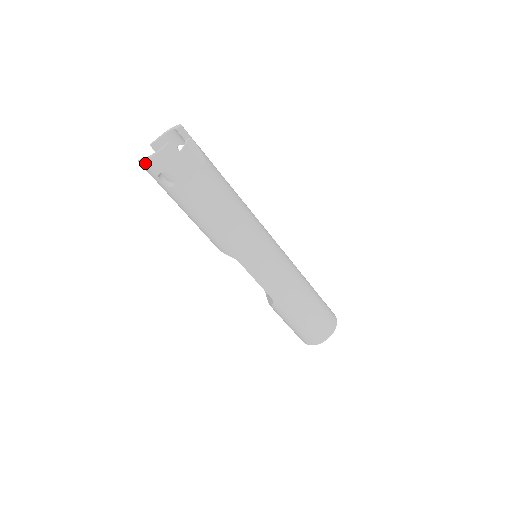
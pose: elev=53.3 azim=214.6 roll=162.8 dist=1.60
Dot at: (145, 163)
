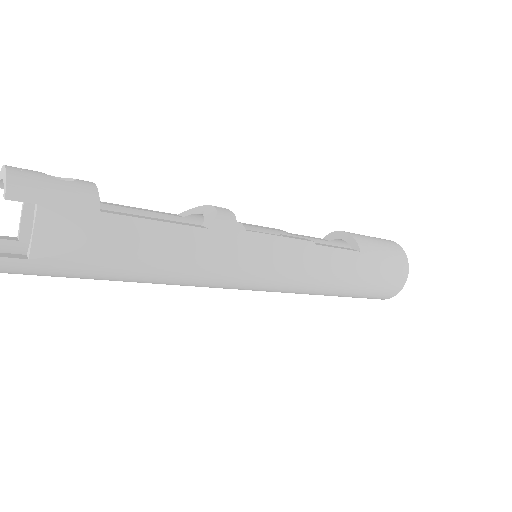
Dot at: out of frame
